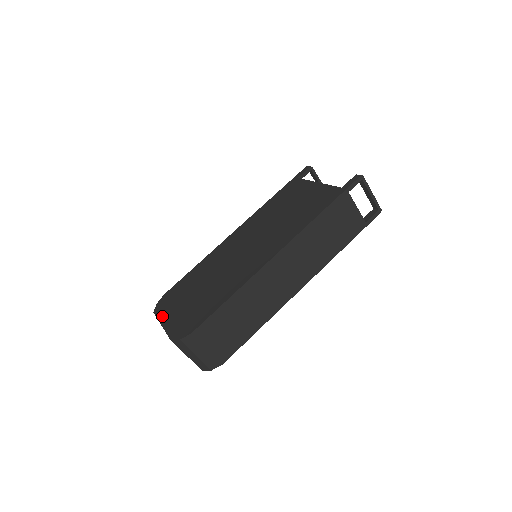
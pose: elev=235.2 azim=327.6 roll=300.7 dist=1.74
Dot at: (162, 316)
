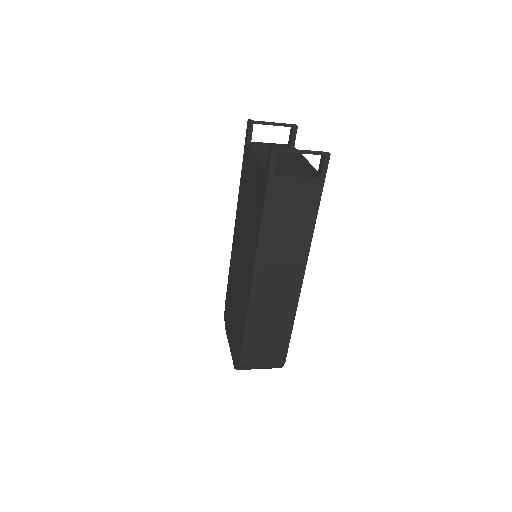
Dot at: (228, 335)
